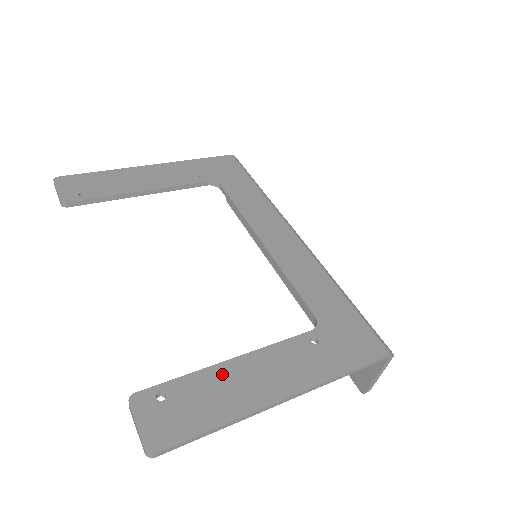
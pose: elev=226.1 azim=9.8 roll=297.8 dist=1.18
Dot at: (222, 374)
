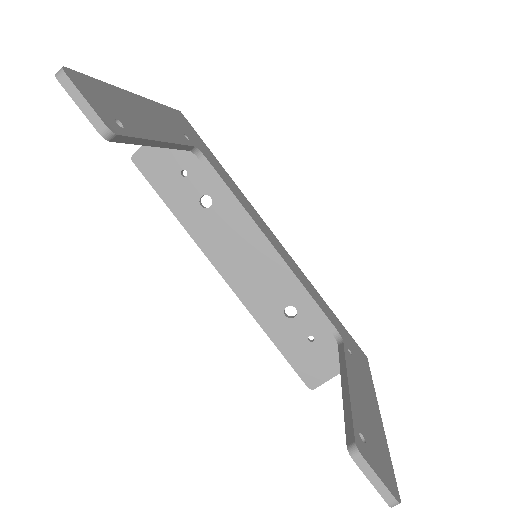
Dot at: (357, 399)
